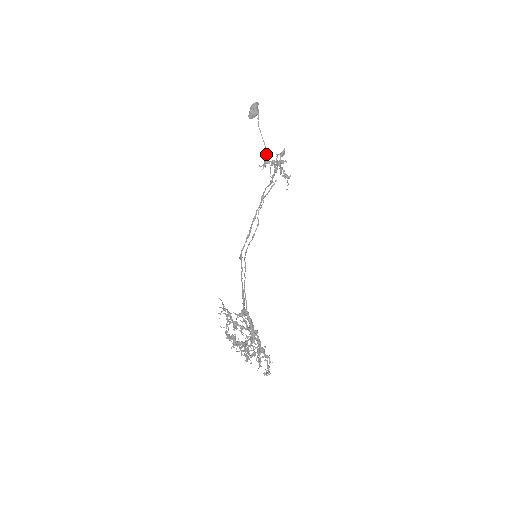
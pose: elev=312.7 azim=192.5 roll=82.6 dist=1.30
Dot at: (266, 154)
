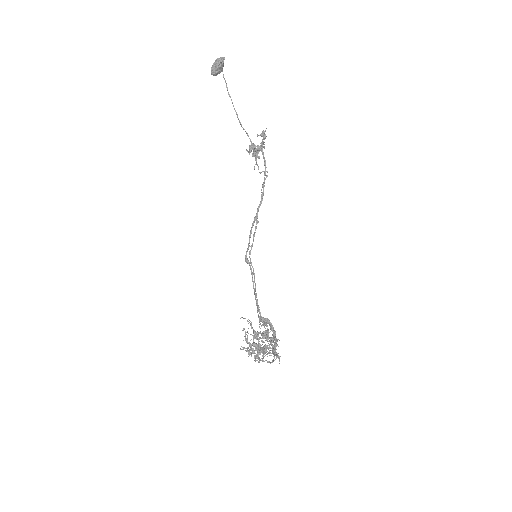
Dot at: (247, 134)
